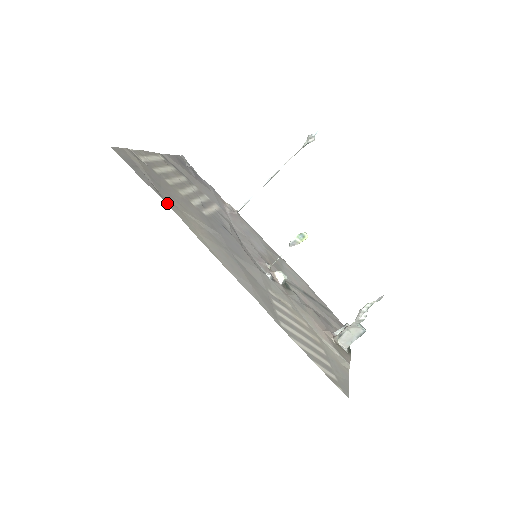
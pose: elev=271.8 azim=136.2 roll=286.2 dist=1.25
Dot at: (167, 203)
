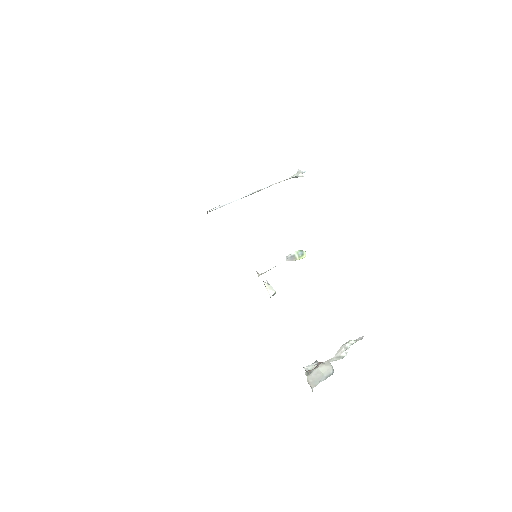
Dot at: occluded
